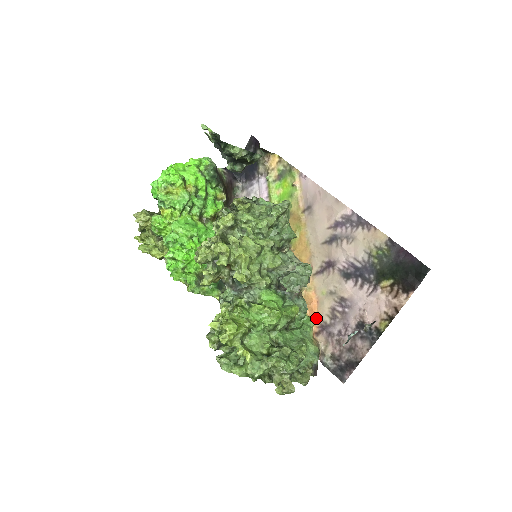
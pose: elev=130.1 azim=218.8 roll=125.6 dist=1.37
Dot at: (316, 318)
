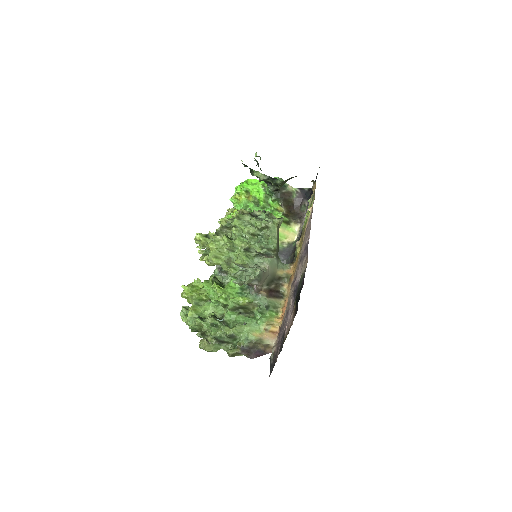
Dot at: occluded
